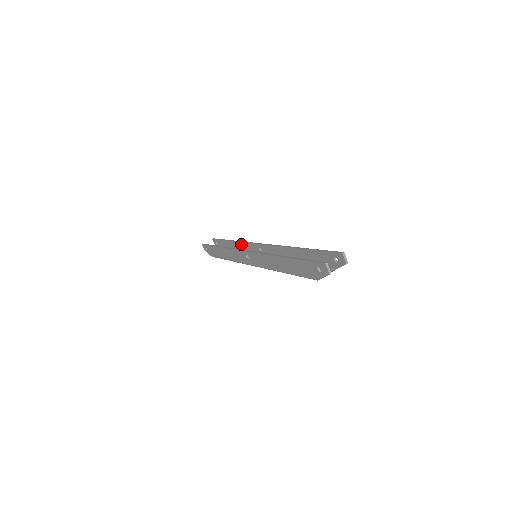
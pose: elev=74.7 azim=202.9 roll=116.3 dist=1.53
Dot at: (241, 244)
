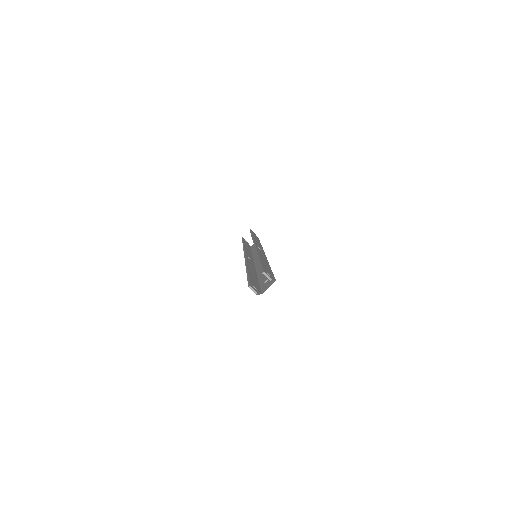
Dot at: occluded
